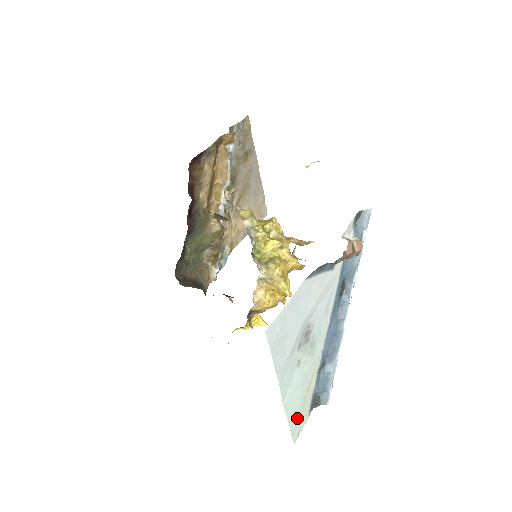
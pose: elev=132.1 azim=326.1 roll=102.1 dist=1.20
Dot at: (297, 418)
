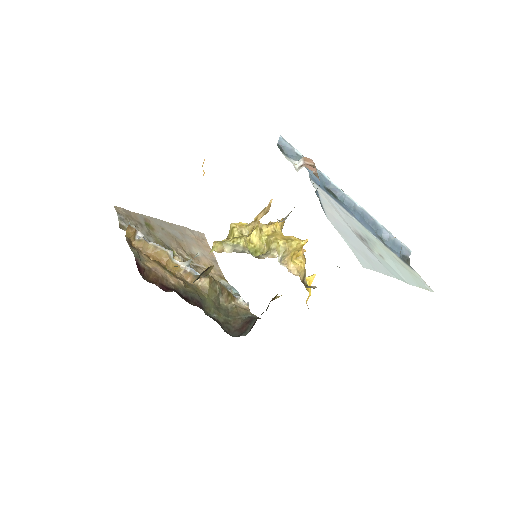
Dot at: (417, 280)
